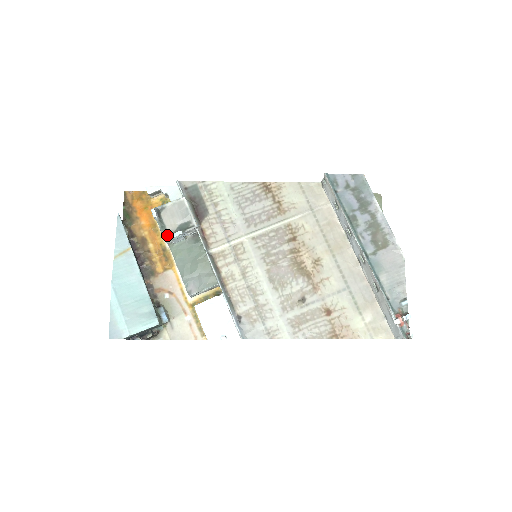
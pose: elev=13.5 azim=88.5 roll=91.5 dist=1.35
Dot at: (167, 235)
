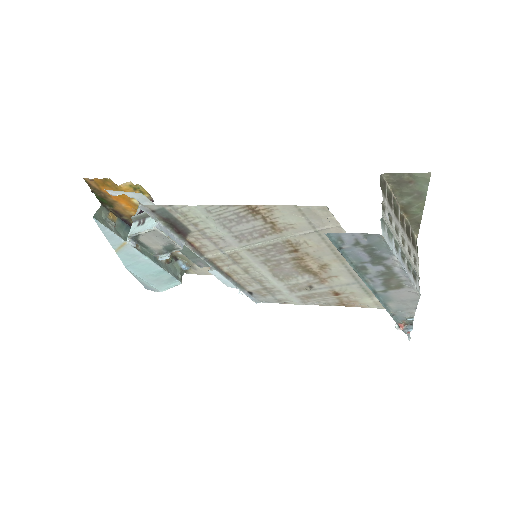
Dot at: (155, 253)
